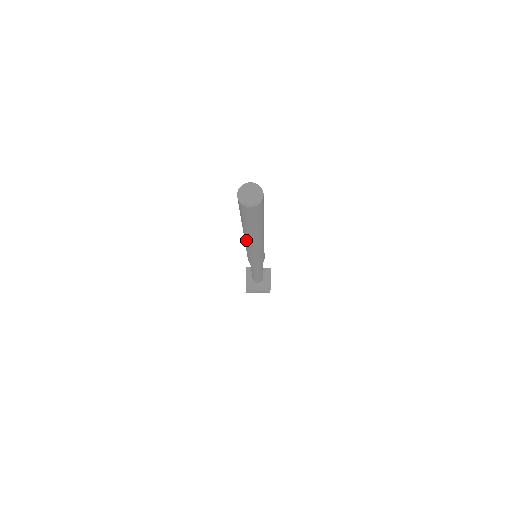
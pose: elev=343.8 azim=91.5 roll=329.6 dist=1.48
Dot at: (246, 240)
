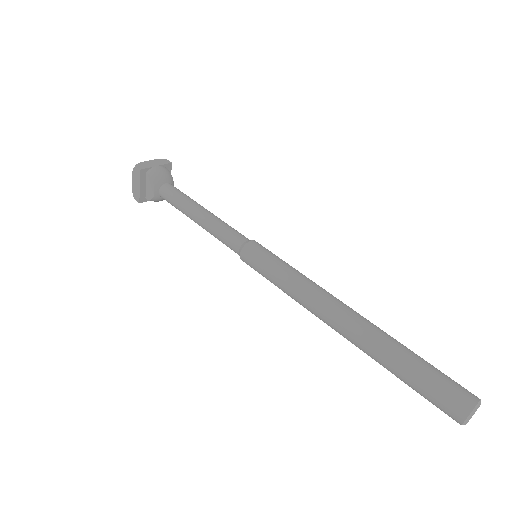
Dot at: occluded
